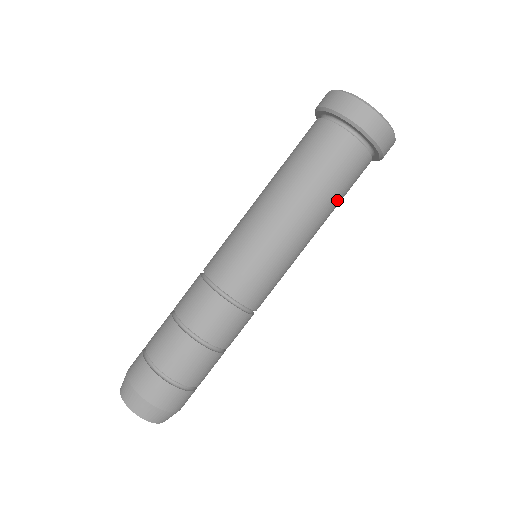
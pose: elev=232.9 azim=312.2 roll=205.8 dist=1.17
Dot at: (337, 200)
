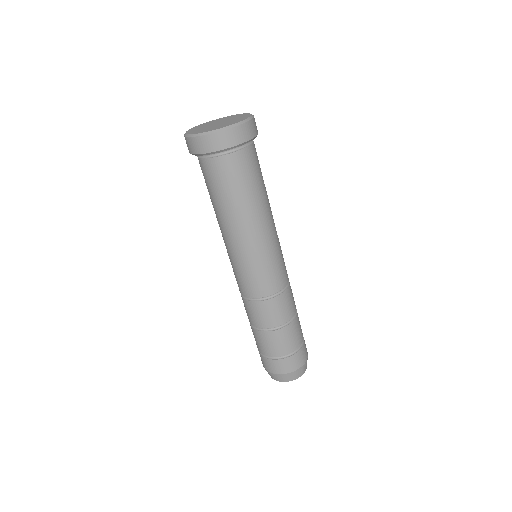
Dot at: (251, 195)
